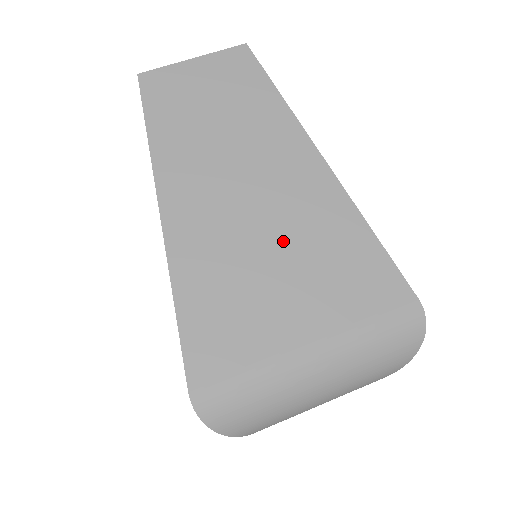
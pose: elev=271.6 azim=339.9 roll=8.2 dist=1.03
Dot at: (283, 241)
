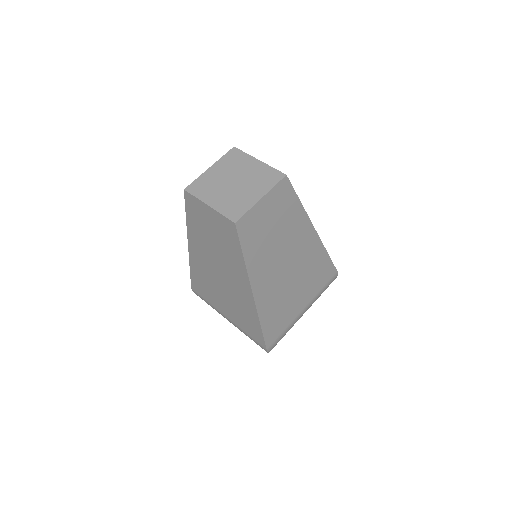
Dot at: (298, 276)
